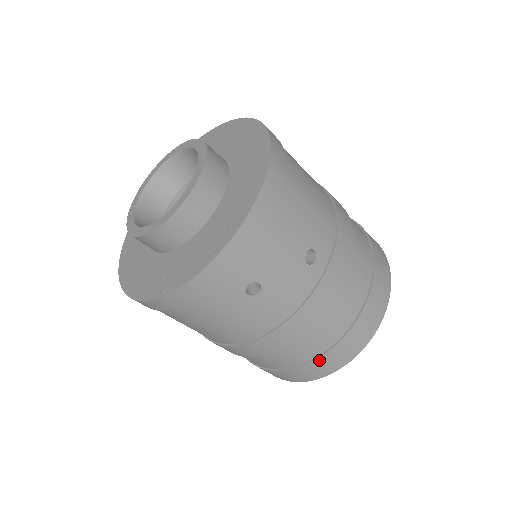
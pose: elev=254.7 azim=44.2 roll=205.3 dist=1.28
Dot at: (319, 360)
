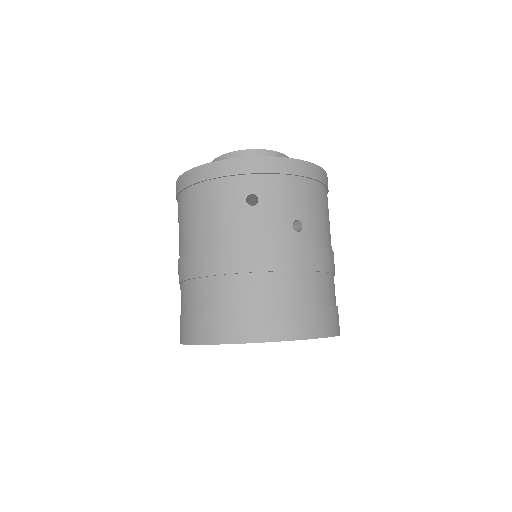
Dot at: (238, 314)
